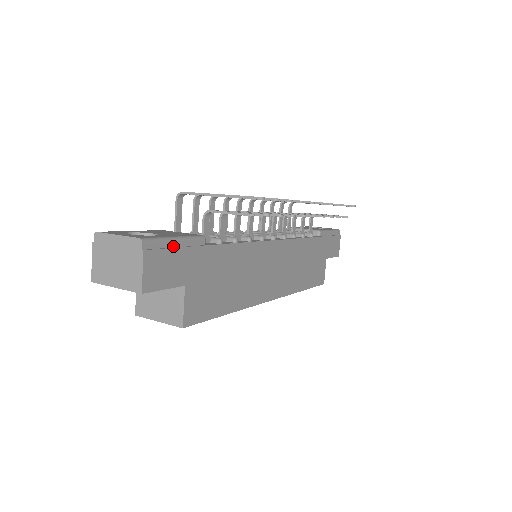
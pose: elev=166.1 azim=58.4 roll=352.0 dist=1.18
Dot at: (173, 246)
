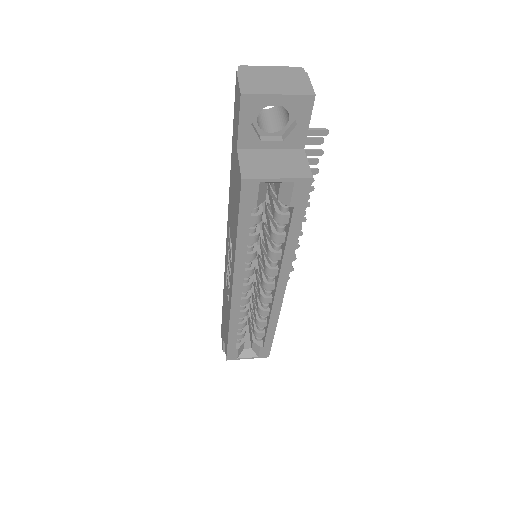
Dot at: occluded
